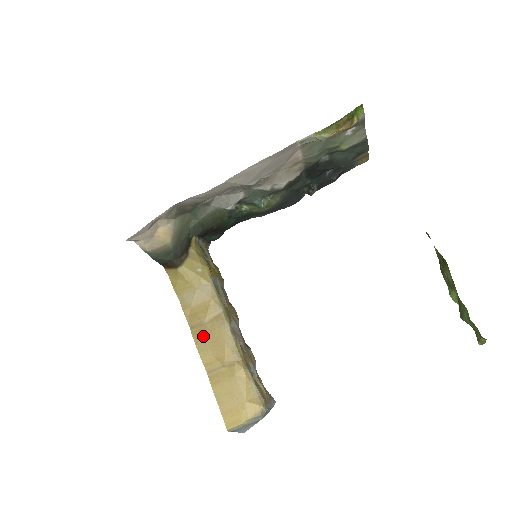
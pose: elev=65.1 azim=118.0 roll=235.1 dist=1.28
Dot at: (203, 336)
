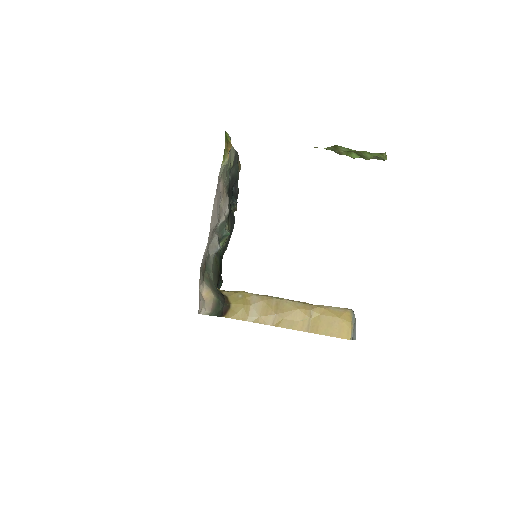
Dot at: (283, 320)
